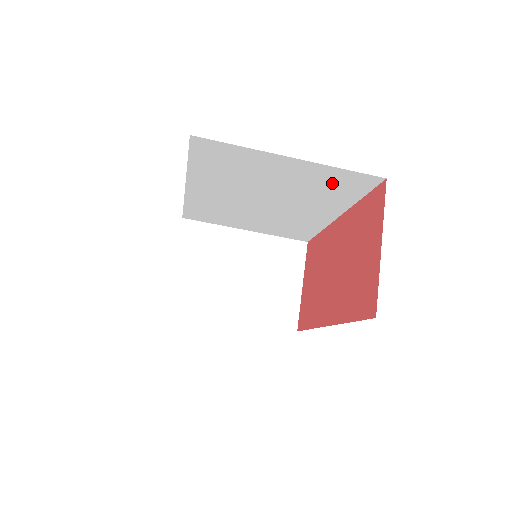
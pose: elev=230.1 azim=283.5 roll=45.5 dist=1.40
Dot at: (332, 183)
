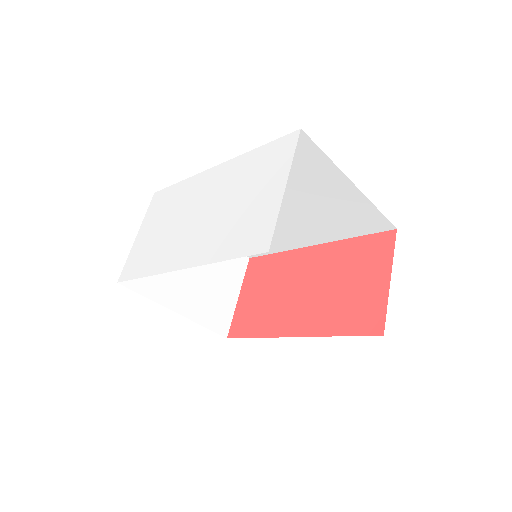
Dot at: (352, 216)
